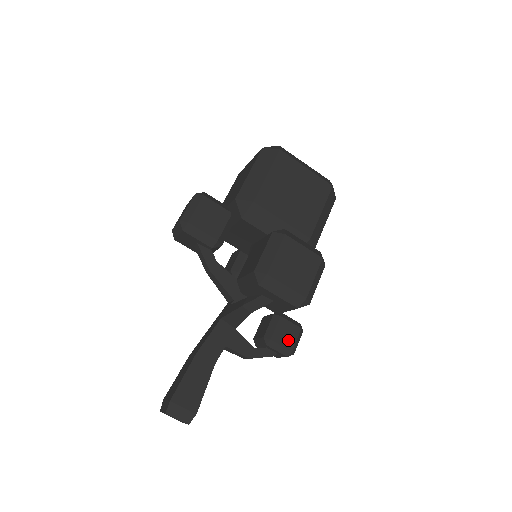
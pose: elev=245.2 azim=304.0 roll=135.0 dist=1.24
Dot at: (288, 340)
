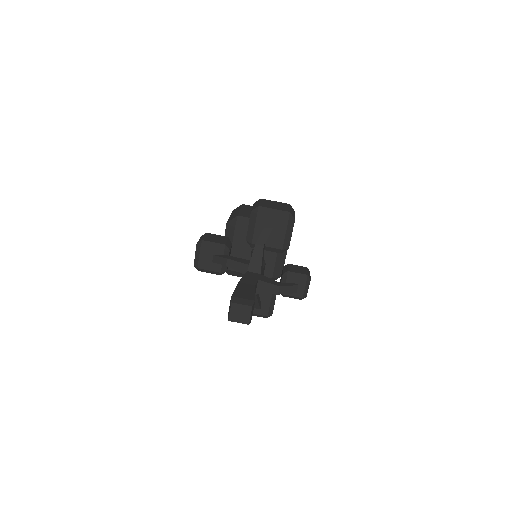
Dot at: (301, 271)
